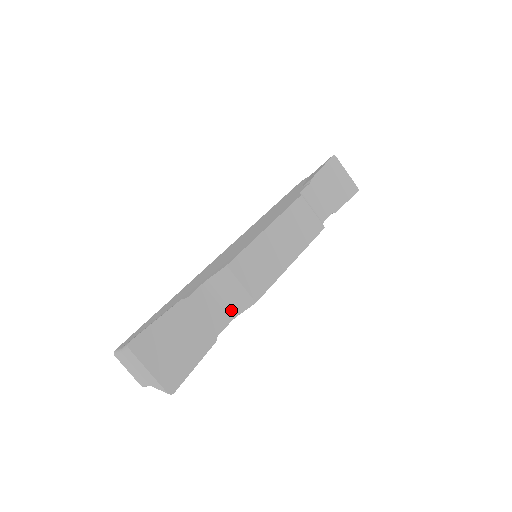
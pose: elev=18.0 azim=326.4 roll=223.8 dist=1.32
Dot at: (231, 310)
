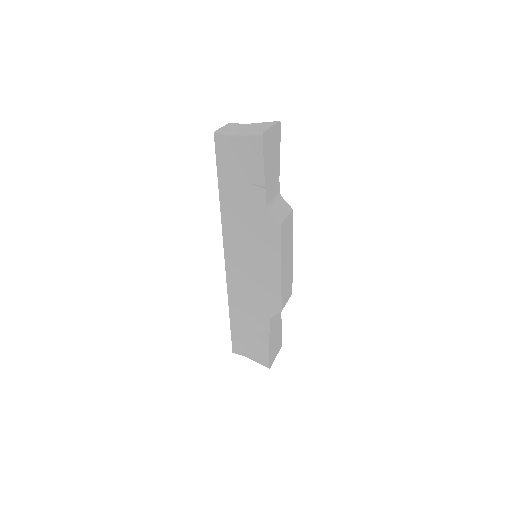
Dot at: occluded
